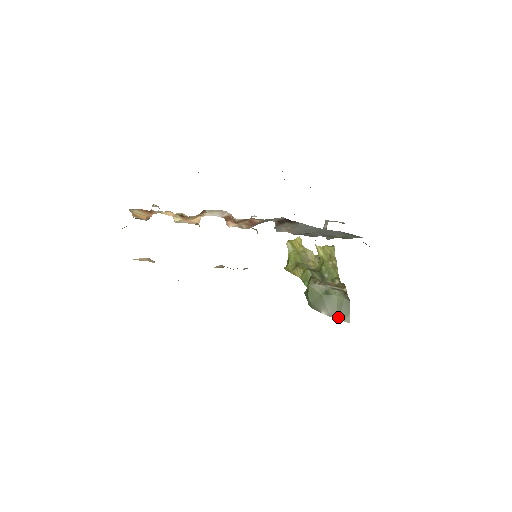
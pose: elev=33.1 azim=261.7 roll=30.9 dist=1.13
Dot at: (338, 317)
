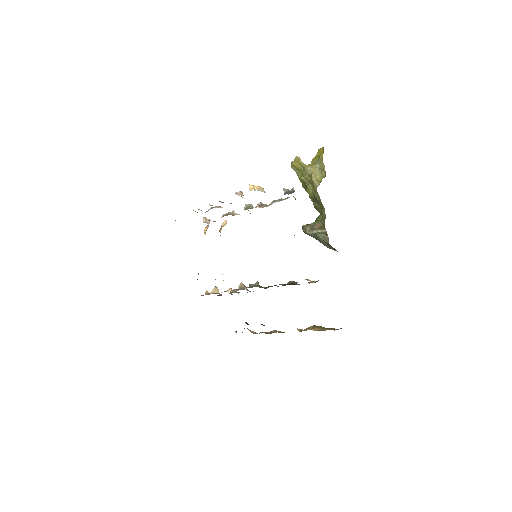
Dot at: occluded
